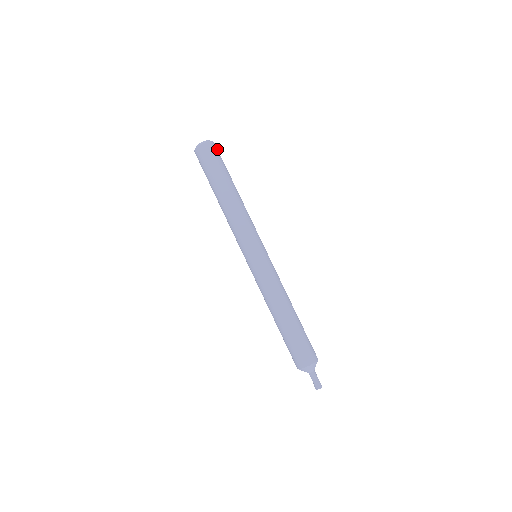
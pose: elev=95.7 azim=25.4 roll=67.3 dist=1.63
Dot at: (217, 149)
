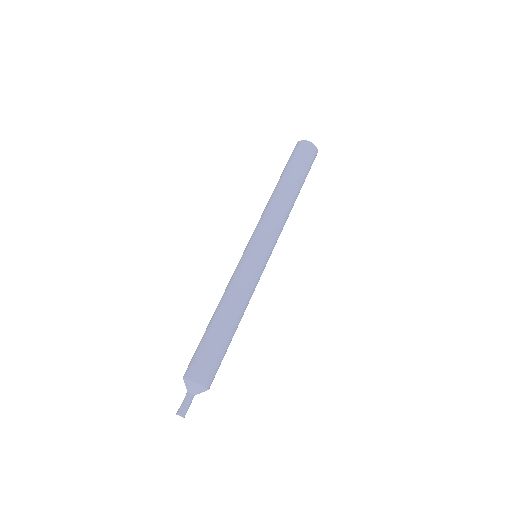
Dot at: occluded
